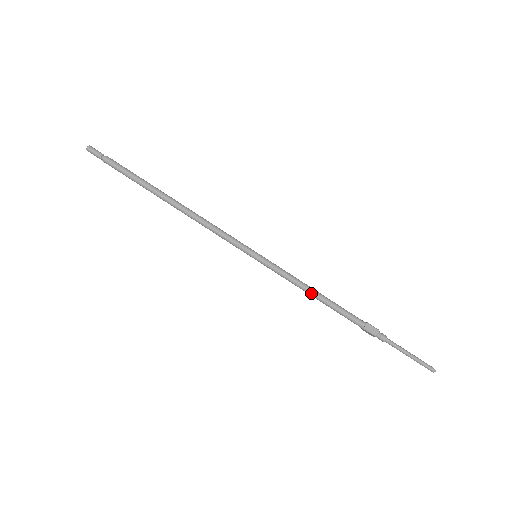
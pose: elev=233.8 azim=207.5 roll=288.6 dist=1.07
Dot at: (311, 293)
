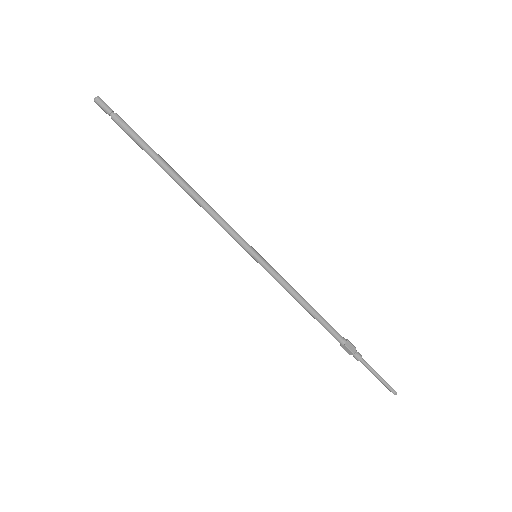
Dot at: (303, 303)
